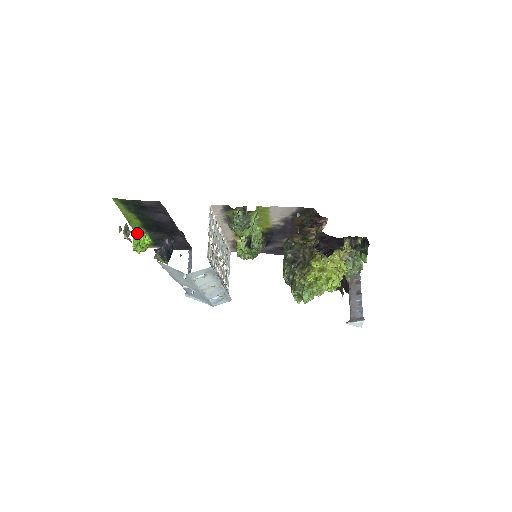
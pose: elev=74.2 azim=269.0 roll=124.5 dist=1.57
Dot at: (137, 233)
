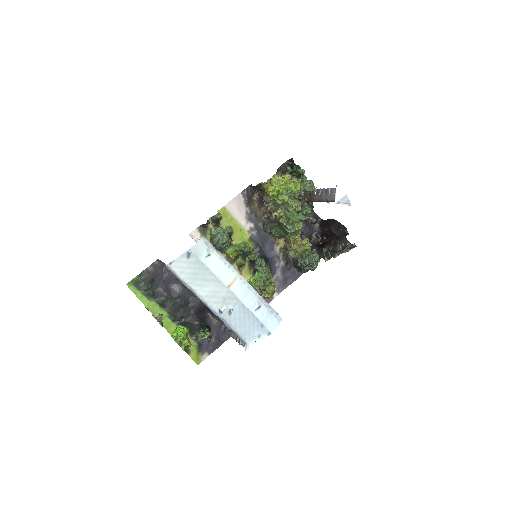
Dot at: occluded
